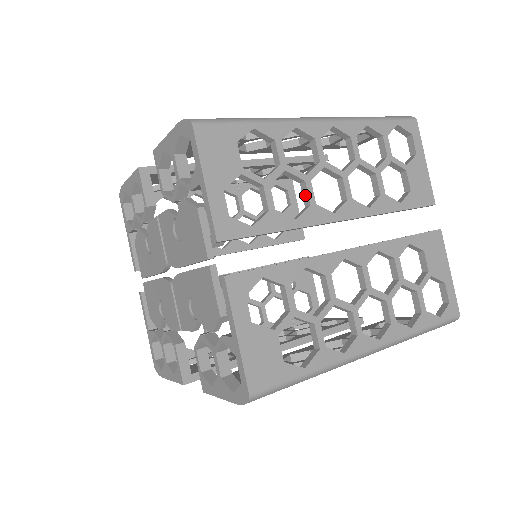
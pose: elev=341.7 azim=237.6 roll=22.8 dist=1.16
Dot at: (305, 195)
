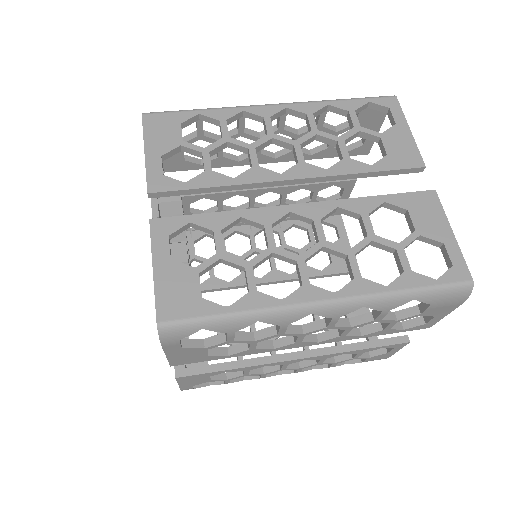
Dot at: (250, 161)
